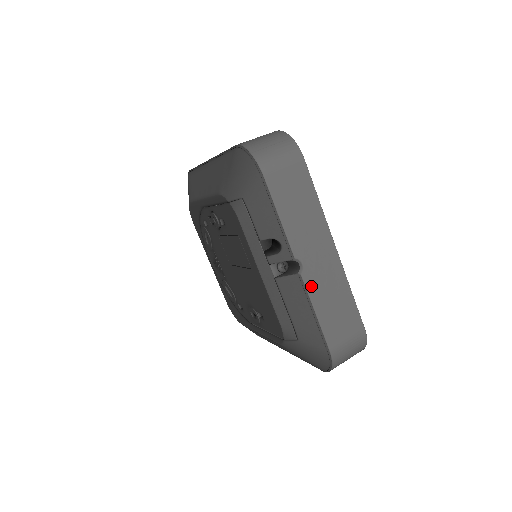
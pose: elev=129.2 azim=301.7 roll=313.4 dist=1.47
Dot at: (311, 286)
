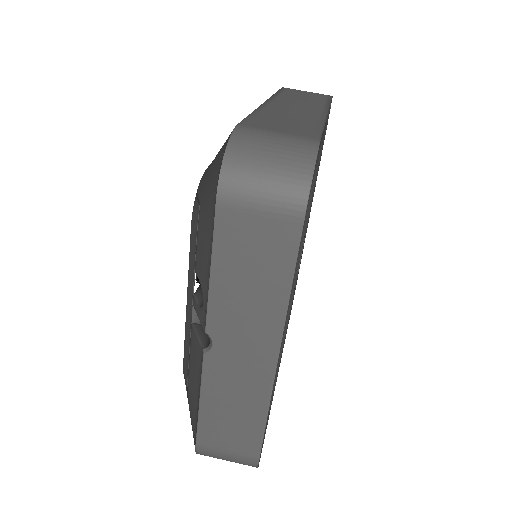
Dot at: (211, 373)
